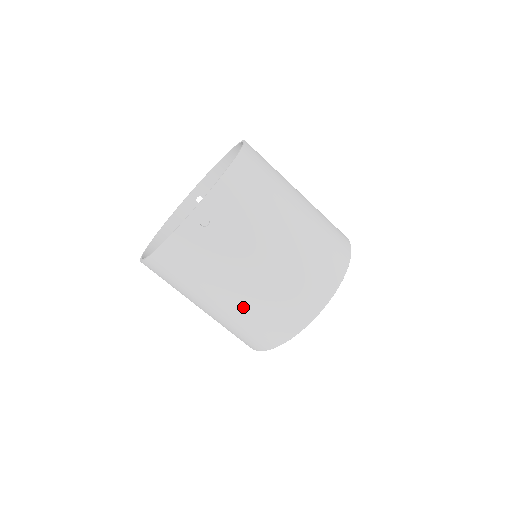
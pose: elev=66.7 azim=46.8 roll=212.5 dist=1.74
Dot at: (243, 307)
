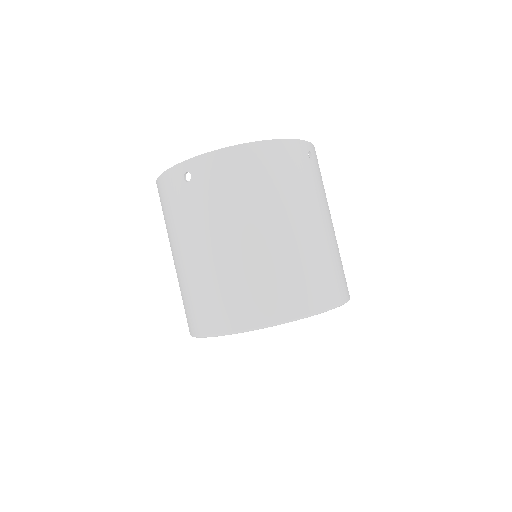
Dot at: (182, 276)
